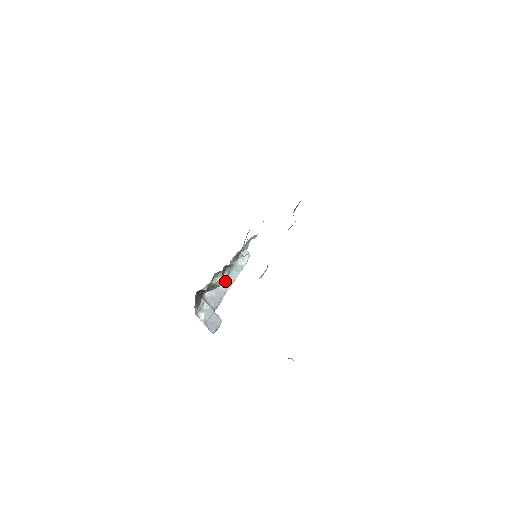
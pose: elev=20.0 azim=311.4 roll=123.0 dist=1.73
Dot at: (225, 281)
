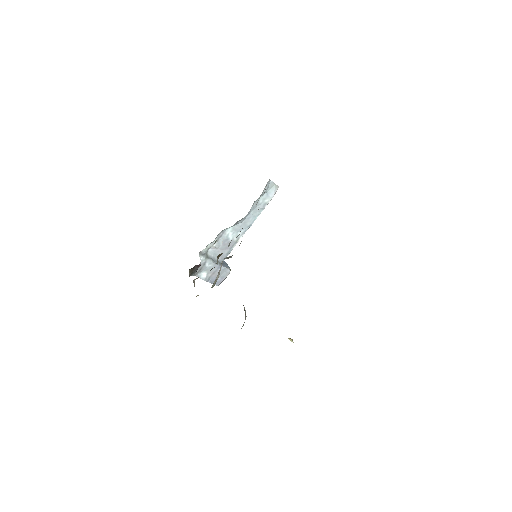
Dot at: occluded
